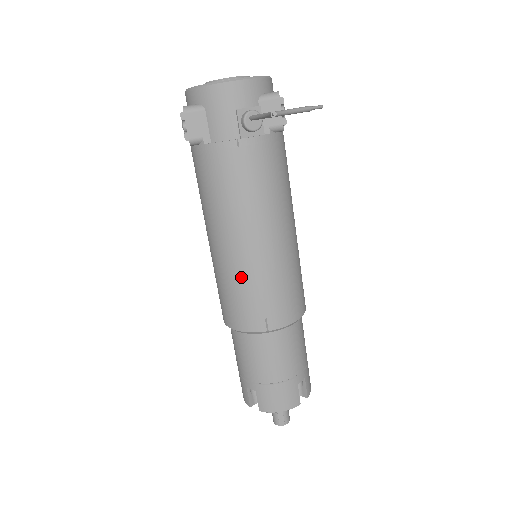
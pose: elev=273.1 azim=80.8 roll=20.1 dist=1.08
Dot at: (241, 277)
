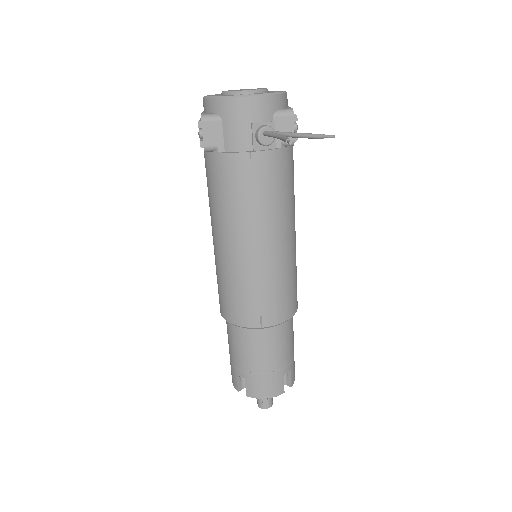
Dot at: (241, 277)
